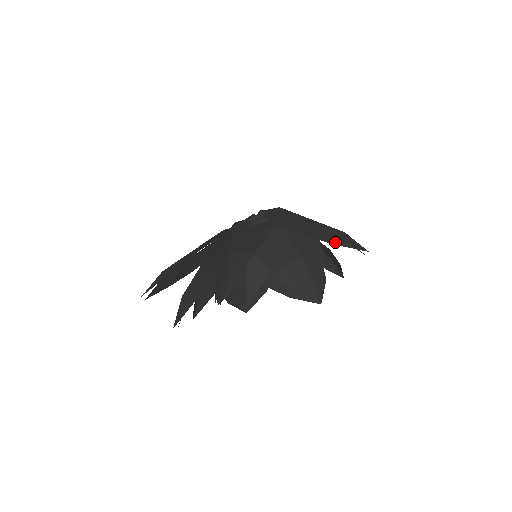
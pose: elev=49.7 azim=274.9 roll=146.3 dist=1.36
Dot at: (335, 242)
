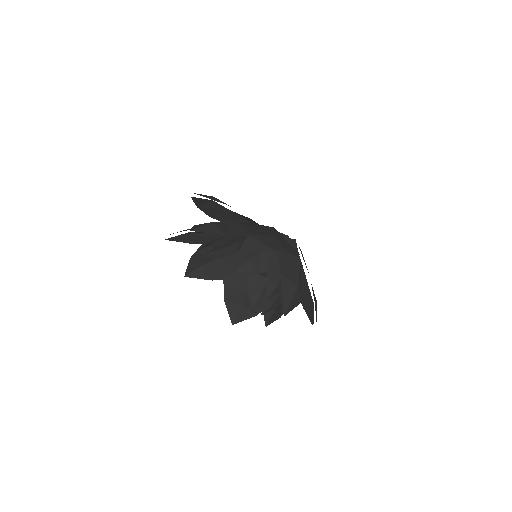
Dot at: occluded
